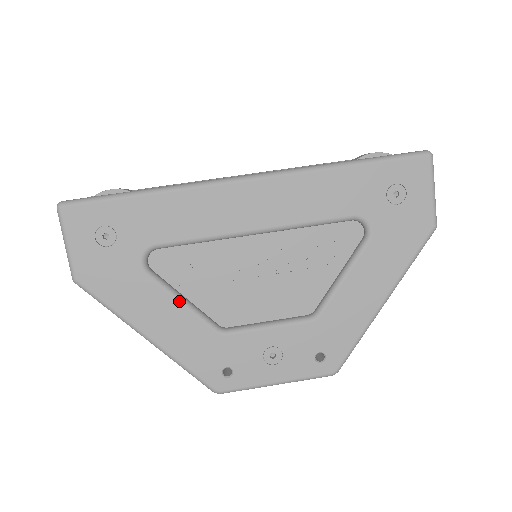
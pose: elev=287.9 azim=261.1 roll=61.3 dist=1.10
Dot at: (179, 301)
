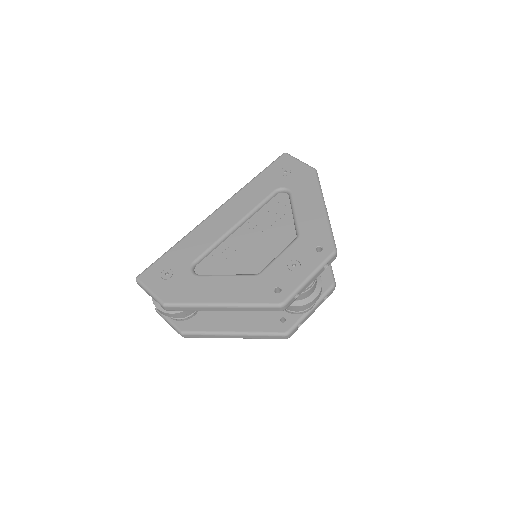
Dot at: (224, 276)
